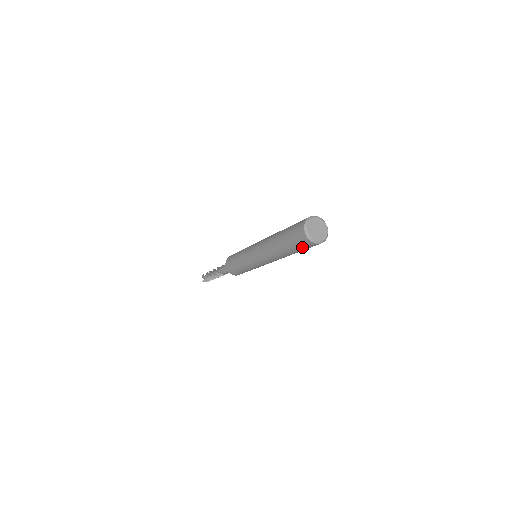
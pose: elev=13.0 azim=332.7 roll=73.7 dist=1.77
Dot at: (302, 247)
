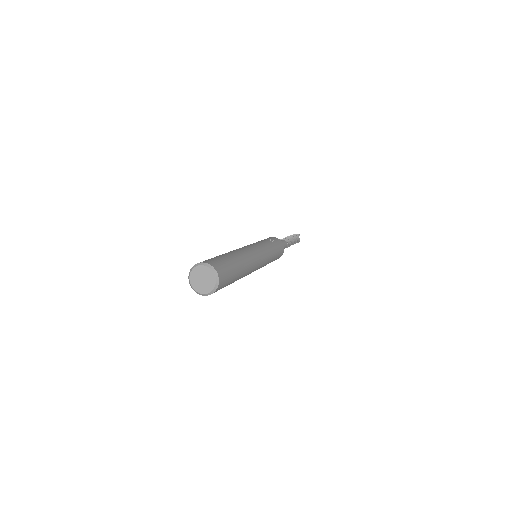
Dot at: (221, 288)
